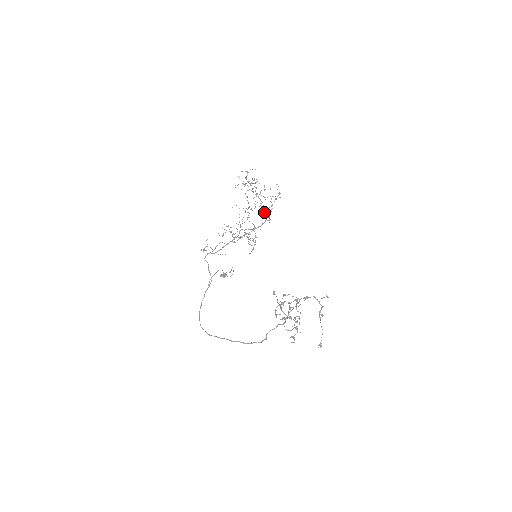
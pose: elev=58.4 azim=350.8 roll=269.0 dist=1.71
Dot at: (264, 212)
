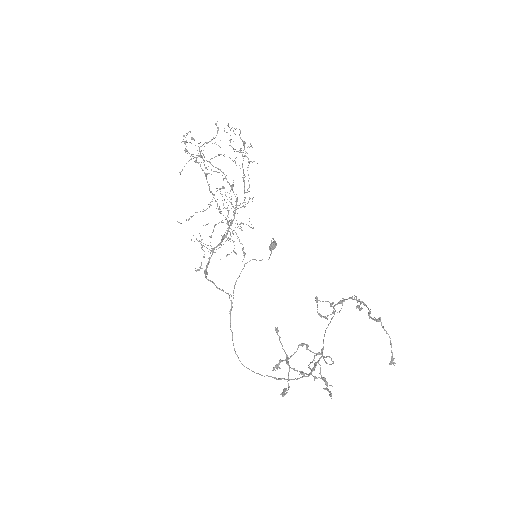
Dot at: occluded
